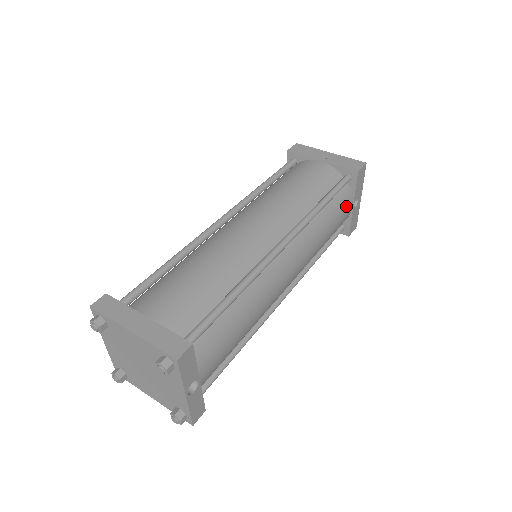
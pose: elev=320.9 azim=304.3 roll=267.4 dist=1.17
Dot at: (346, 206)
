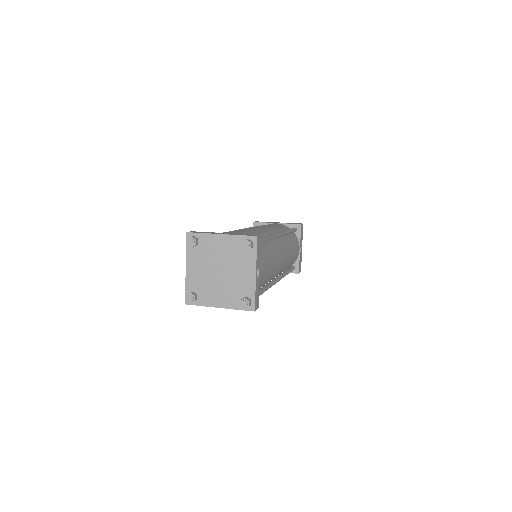
Dot at: (297, 245)
